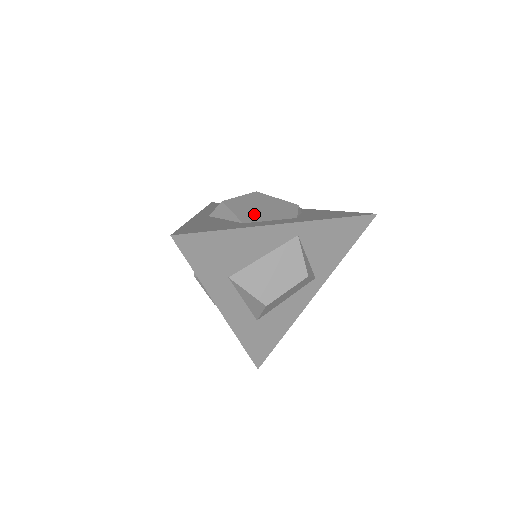
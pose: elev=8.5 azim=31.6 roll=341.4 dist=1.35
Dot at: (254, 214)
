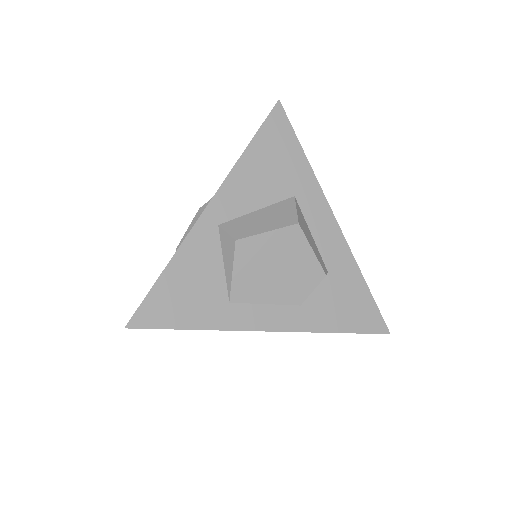
Dot at: (256, 285)
